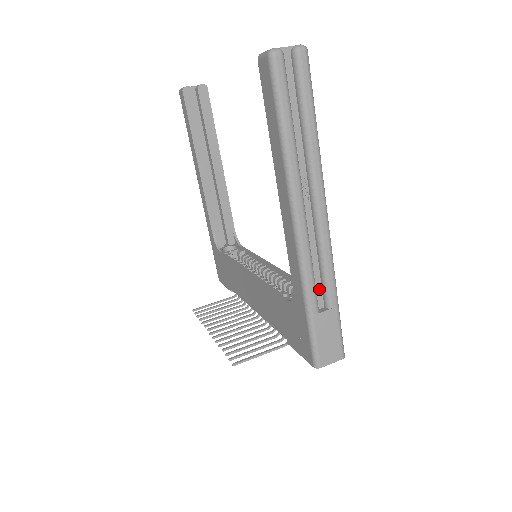
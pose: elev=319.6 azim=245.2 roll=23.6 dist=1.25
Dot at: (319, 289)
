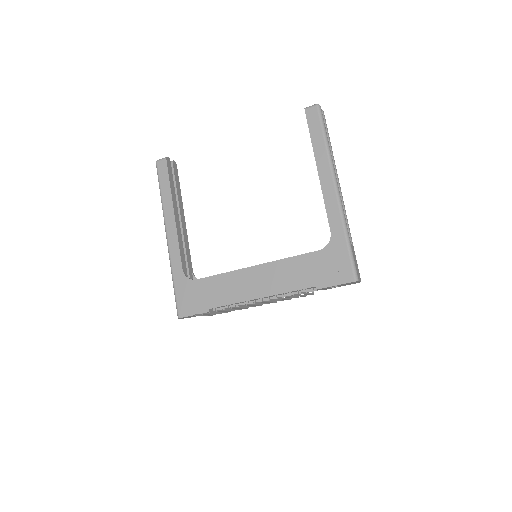
Dot at: occluded
